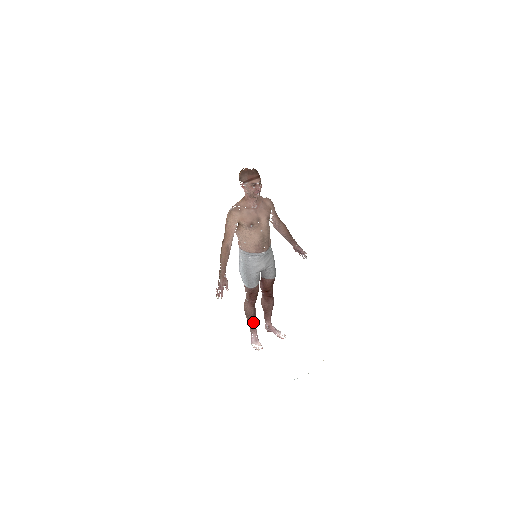
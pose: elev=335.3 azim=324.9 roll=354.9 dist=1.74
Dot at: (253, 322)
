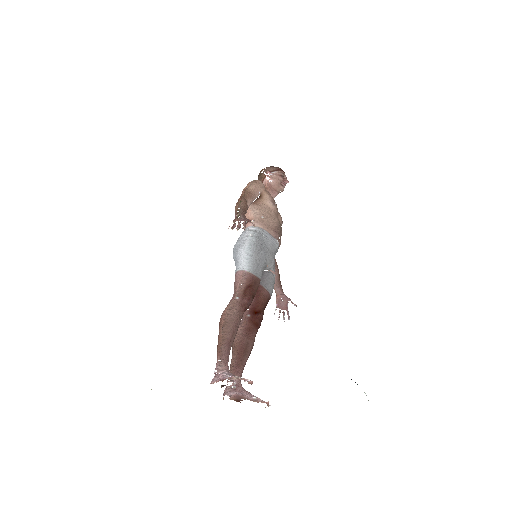
Dot at: (230, 347)
